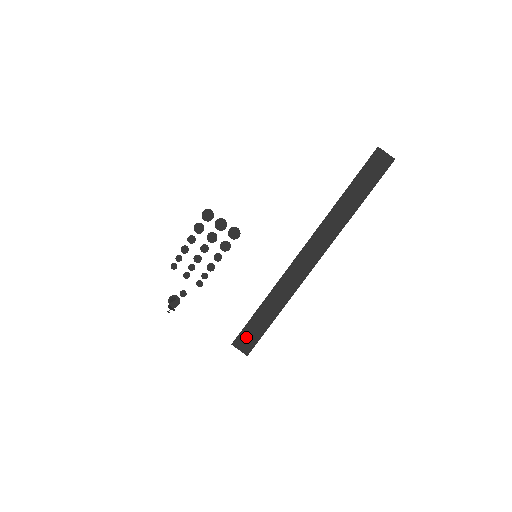
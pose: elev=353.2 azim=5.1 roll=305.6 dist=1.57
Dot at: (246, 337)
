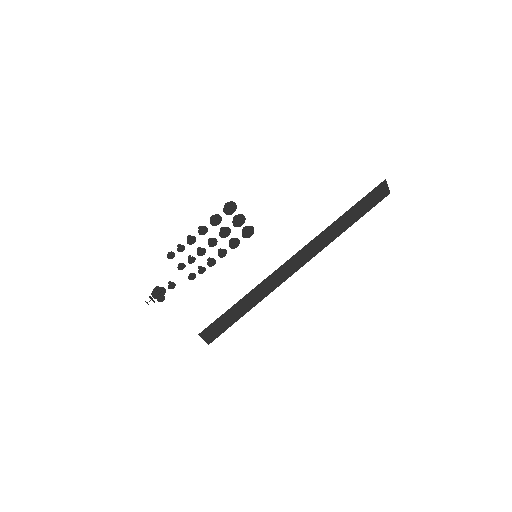
Dot at: (215, 328)
